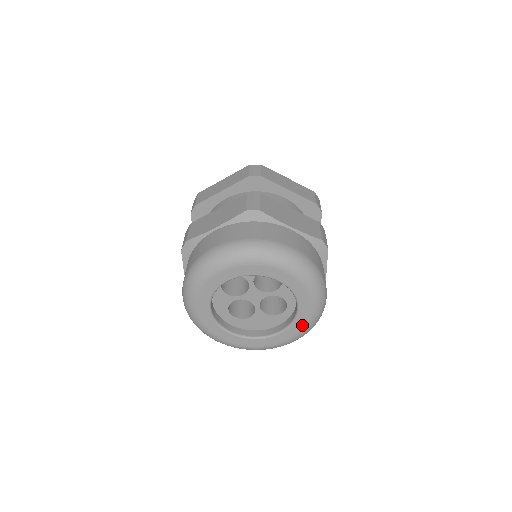
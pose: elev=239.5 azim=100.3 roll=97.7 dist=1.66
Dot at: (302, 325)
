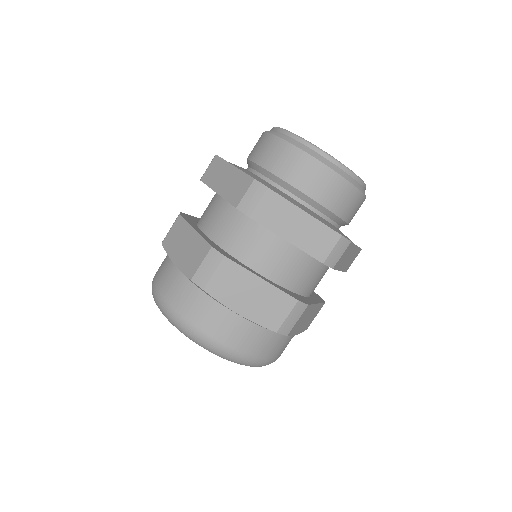
Dot at: occluded
